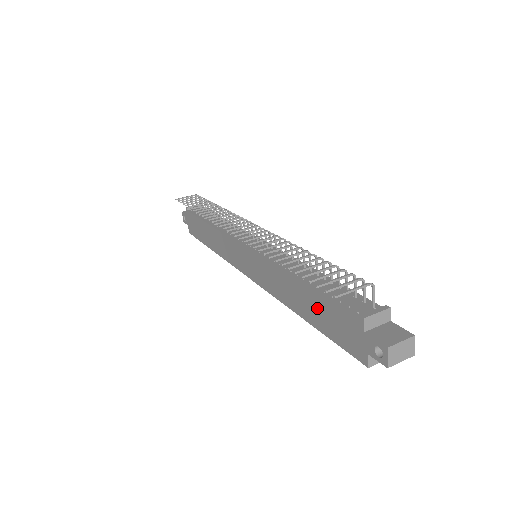
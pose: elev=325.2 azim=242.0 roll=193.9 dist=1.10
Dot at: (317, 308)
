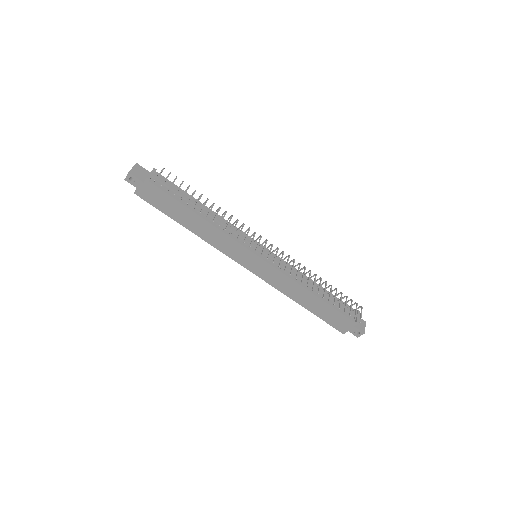
Dot at: (323, 309)
